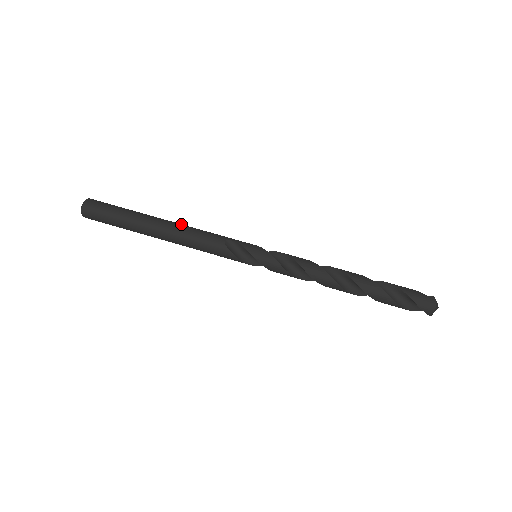
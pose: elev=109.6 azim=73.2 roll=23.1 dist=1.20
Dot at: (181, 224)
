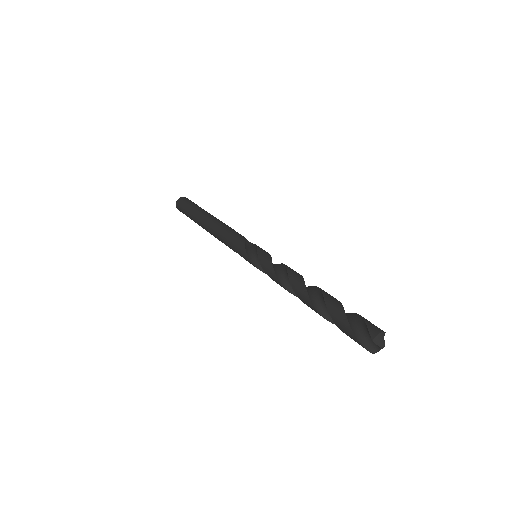
Dot at: occluded
